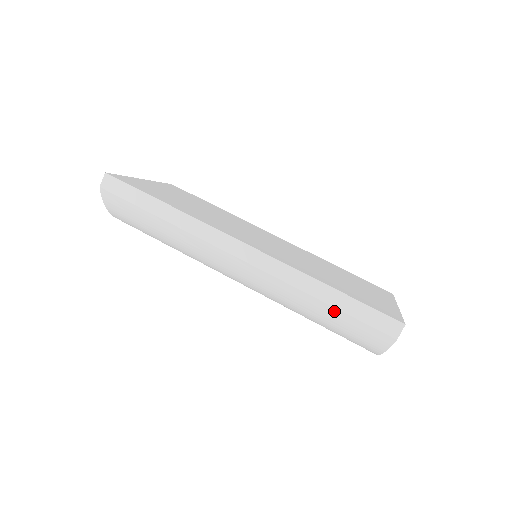
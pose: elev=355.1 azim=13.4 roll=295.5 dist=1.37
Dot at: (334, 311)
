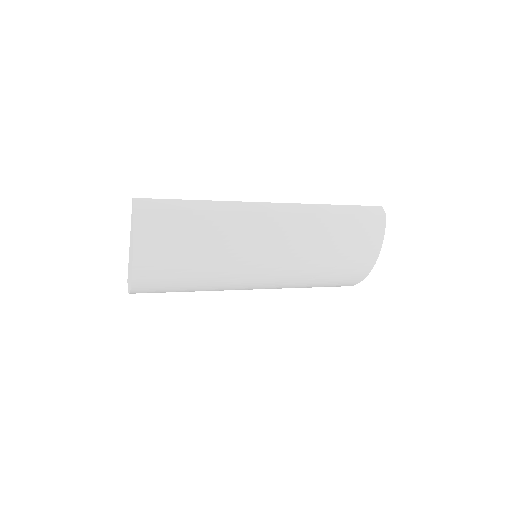
Dot at: (346, 218)
